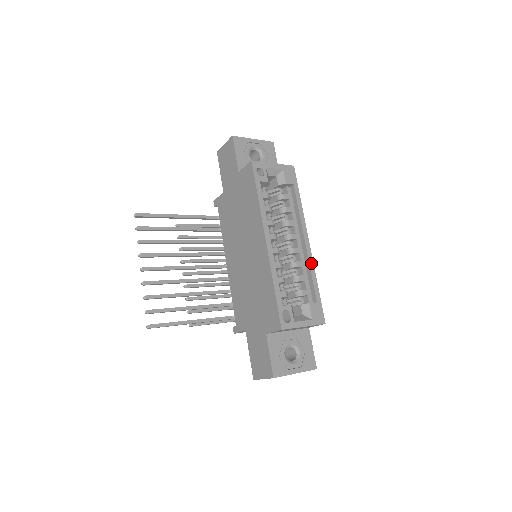
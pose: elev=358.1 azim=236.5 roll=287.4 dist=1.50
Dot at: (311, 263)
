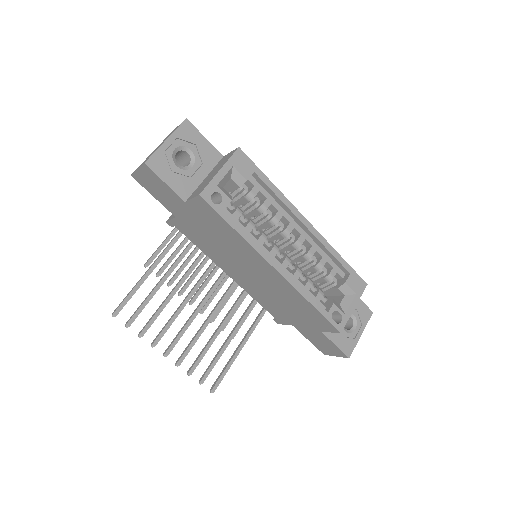
Dot at: (323, 242)
